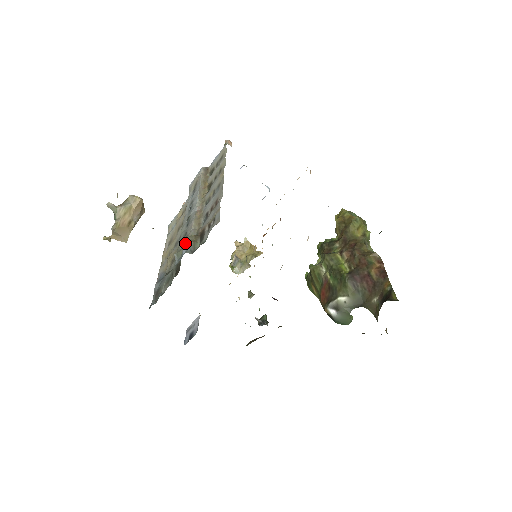
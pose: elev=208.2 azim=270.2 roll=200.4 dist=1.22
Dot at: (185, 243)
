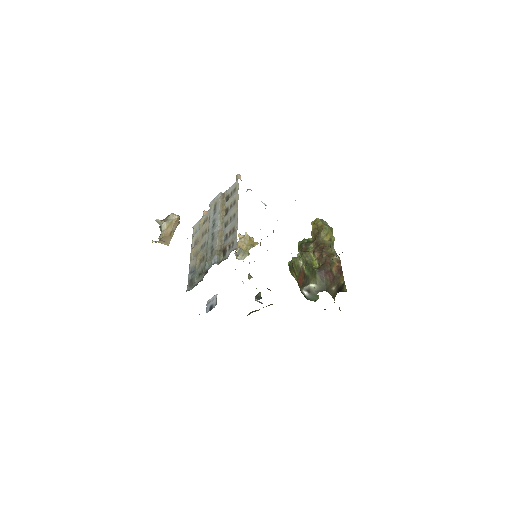
Dot at: (213, 255)
